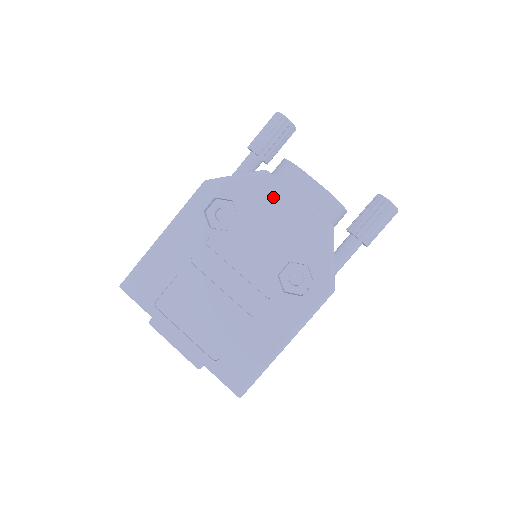
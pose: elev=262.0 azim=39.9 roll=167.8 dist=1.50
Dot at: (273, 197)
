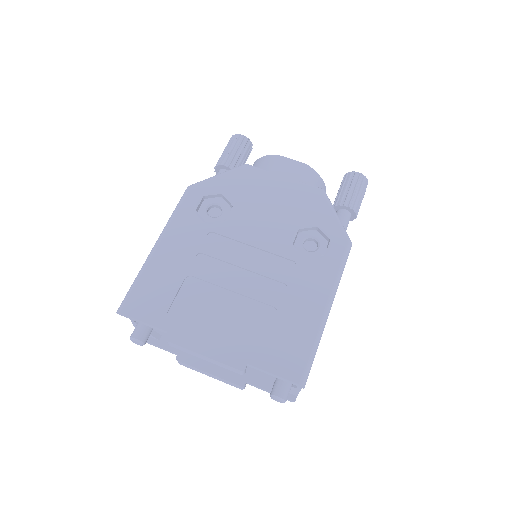
Dot at: (261, 181)
